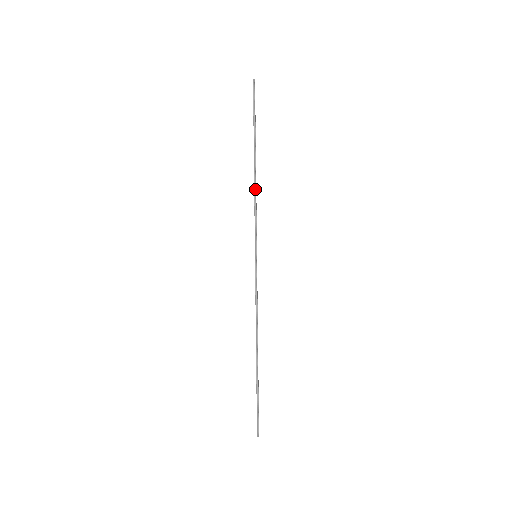
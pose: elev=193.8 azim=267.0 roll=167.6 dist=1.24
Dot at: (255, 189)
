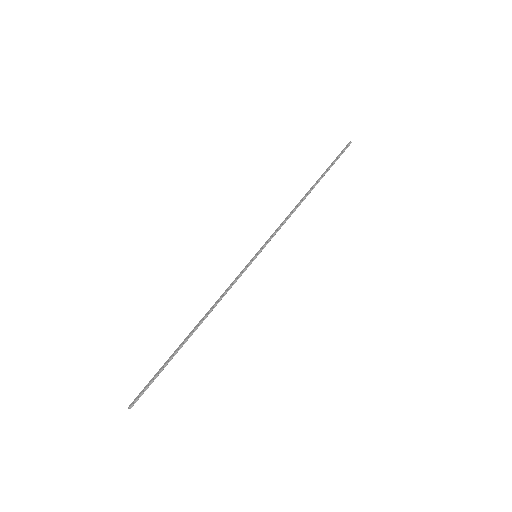
Dot at: (295, 209)
